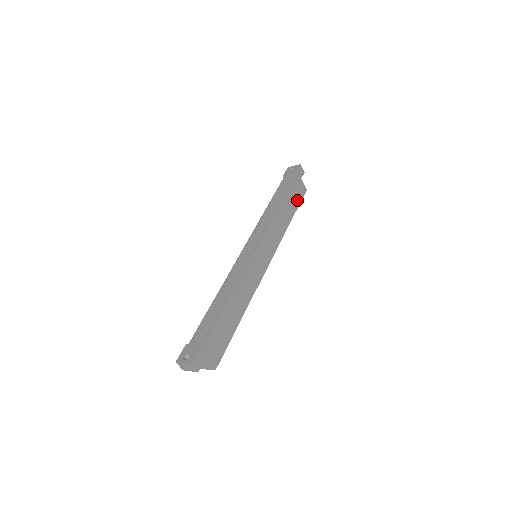
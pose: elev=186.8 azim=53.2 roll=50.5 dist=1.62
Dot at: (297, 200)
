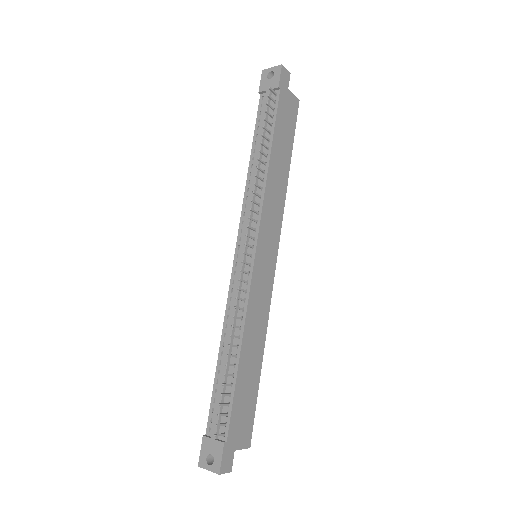
Dot at: (290, 129)
